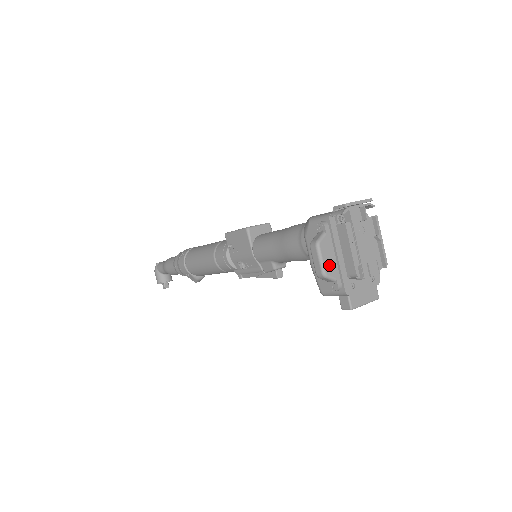
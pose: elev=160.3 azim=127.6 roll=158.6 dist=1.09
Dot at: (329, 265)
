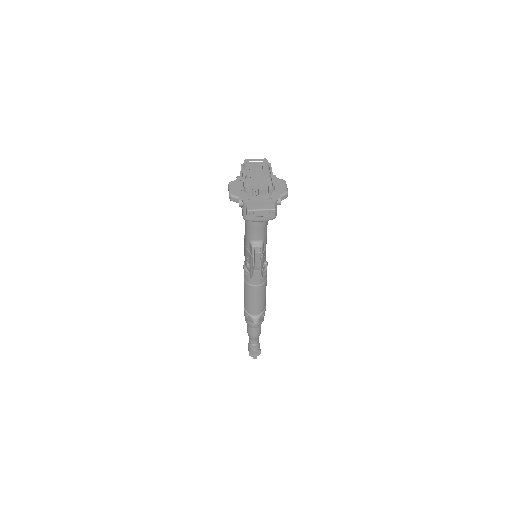
Dot at: (235, 191)
